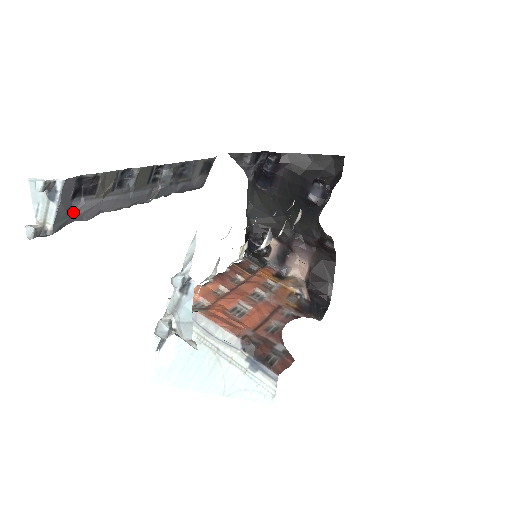
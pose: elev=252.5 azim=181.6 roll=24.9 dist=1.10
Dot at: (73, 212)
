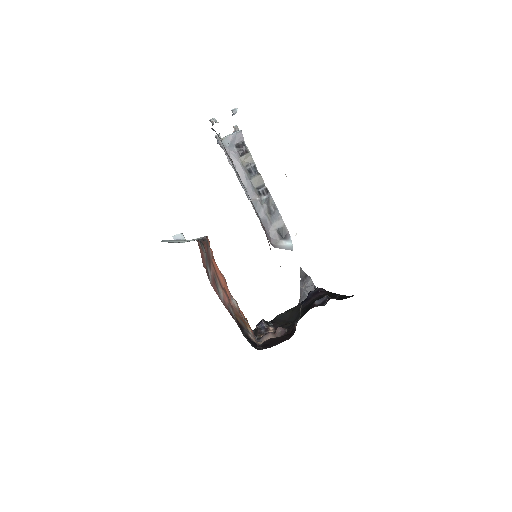
Dot at: (231, 149)
